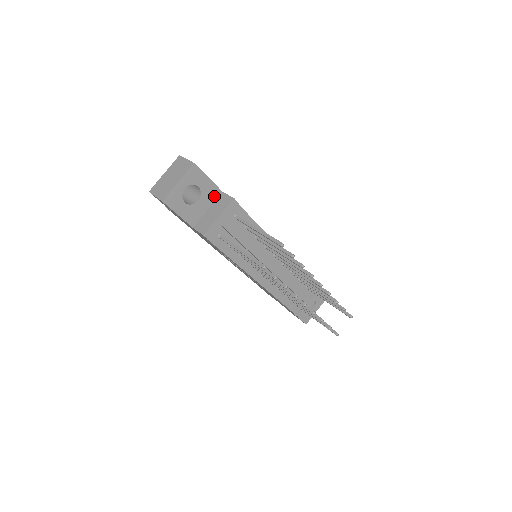
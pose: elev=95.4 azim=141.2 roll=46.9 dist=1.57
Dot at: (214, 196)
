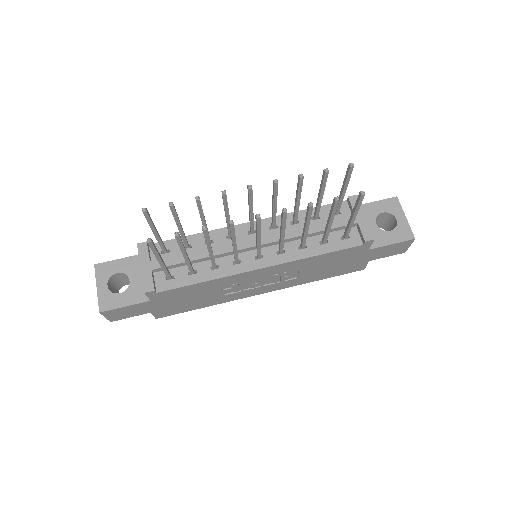
Dot at: occluded
